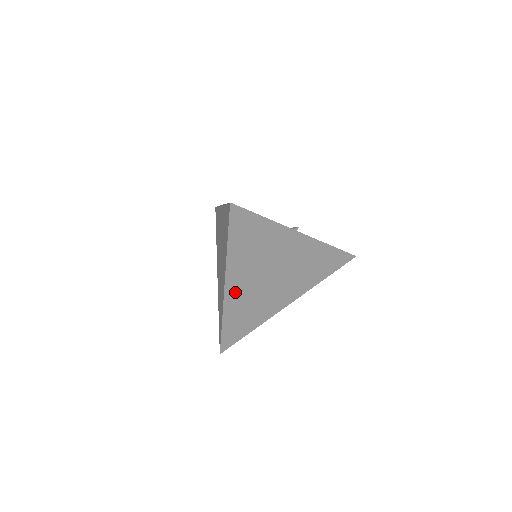
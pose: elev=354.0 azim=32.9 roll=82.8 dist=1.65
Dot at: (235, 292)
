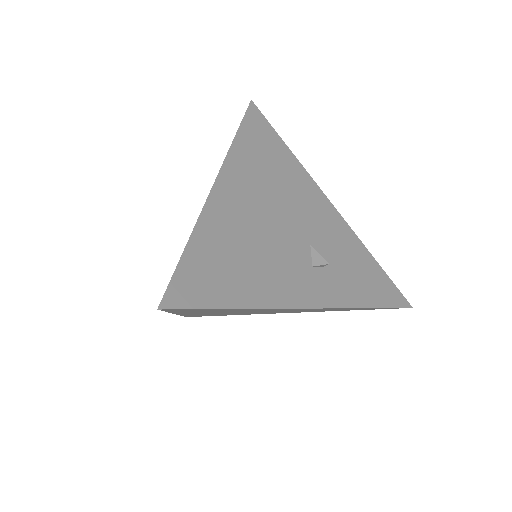
Dot at: (196, 314)
